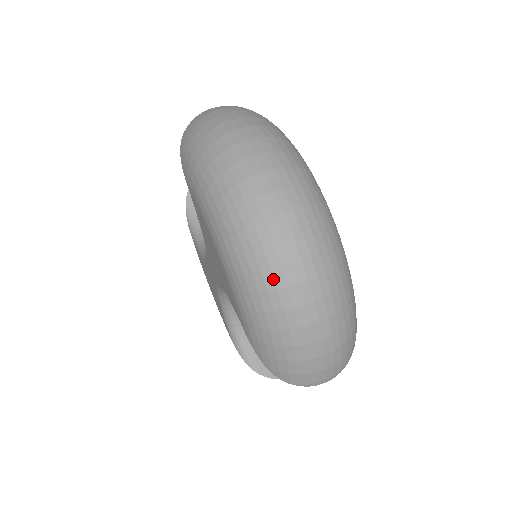
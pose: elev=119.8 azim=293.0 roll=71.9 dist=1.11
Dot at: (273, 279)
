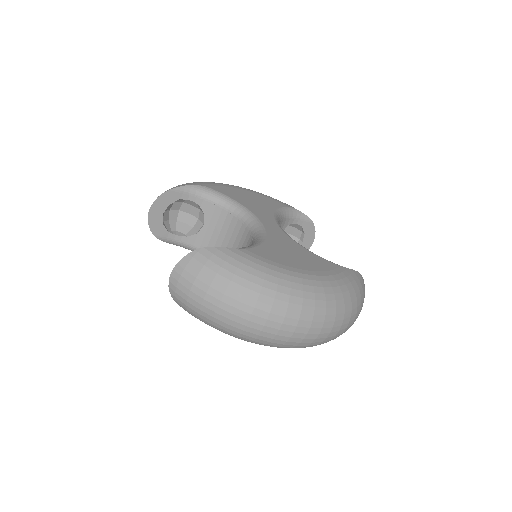
Dot at: occluded
